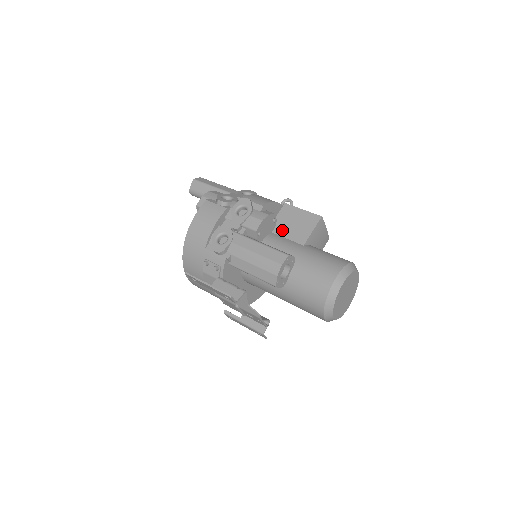
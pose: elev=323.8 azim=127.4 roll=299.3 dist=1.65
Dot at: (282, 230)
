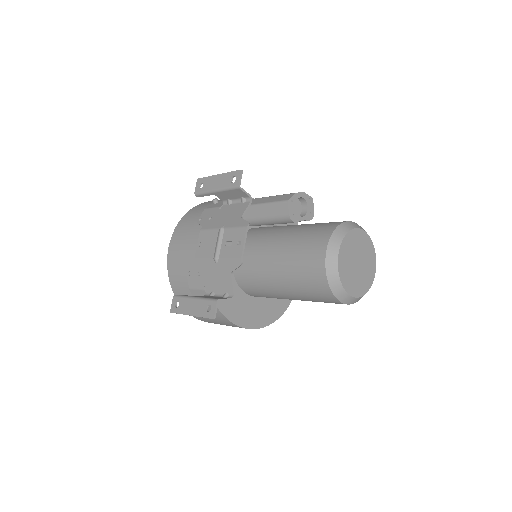
Dot at: occluded
